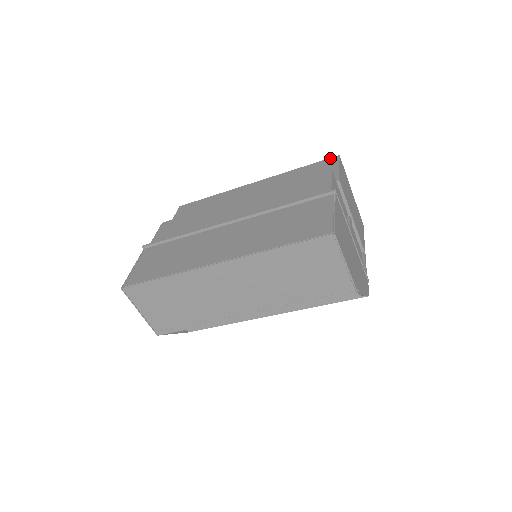
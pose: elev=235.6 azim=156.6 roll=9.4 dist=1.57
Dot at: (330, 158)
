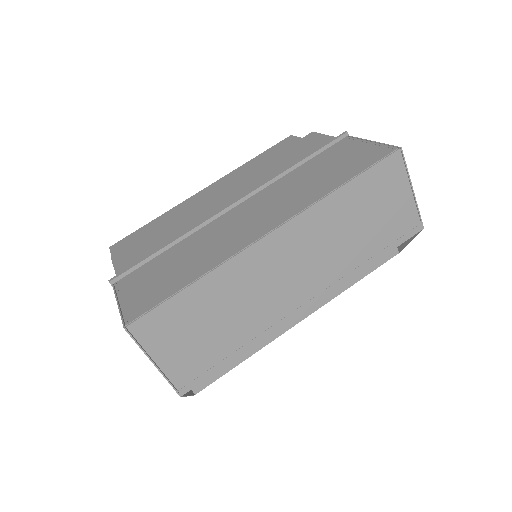
Dot at: (283, 140)
